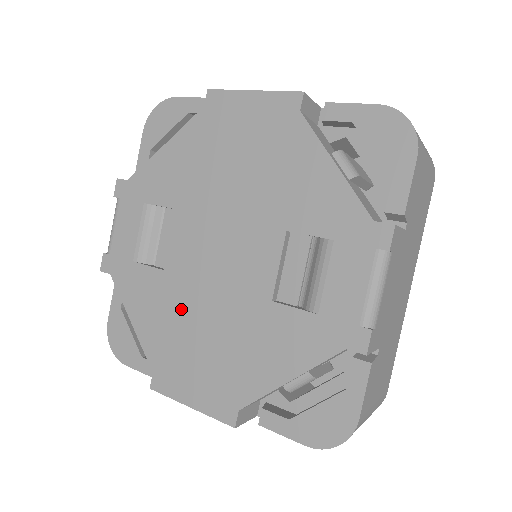
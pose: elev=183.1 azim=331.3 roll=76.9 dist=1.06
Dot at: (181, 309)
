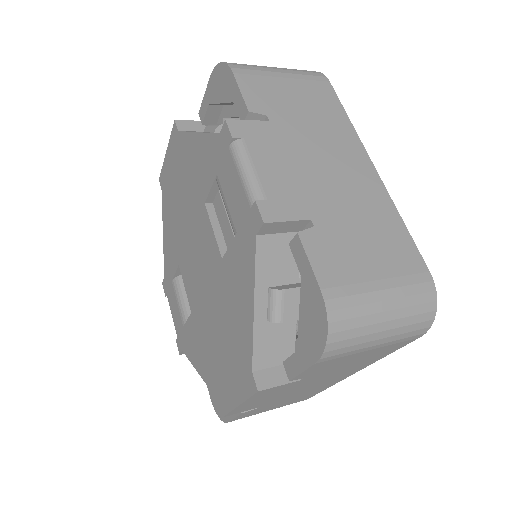
Dot at: (205, 329)
